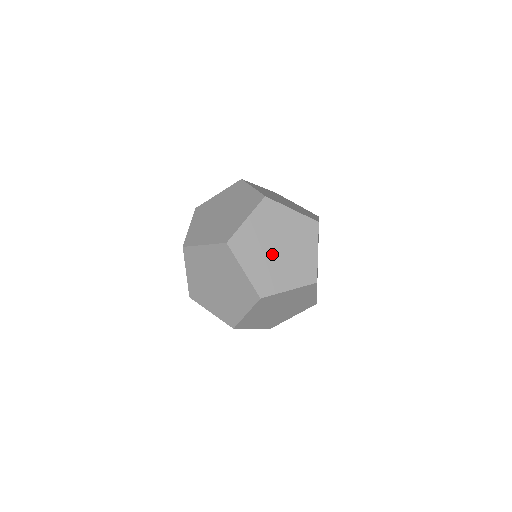
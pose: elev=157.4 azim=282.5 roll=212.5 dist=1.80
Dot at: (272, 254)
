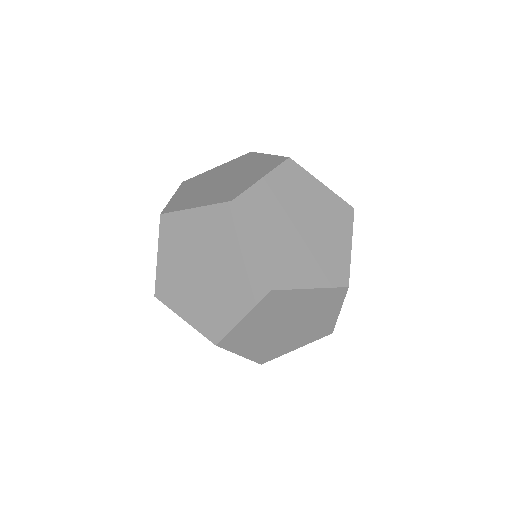
Dot at: (277, 333)
